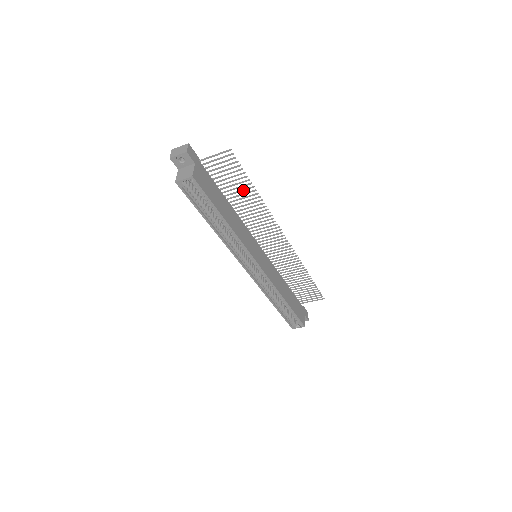
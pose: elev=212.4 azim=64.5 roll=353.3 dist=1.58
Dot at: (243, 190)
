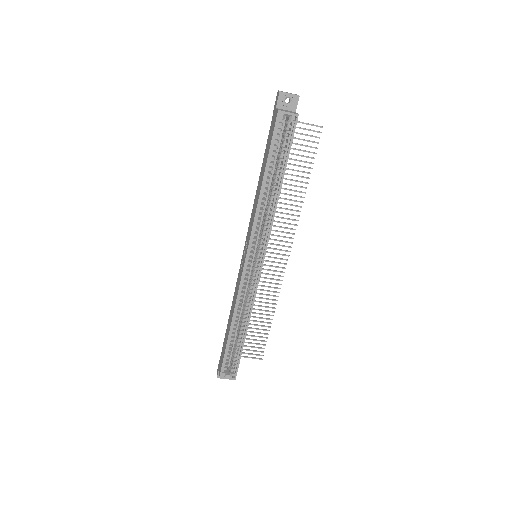
Dot at: (298, 176)
